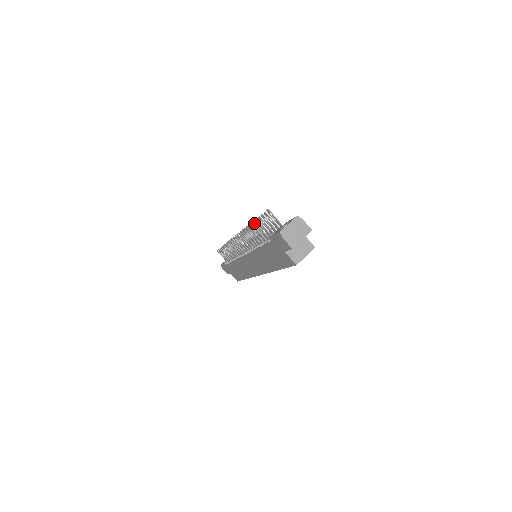
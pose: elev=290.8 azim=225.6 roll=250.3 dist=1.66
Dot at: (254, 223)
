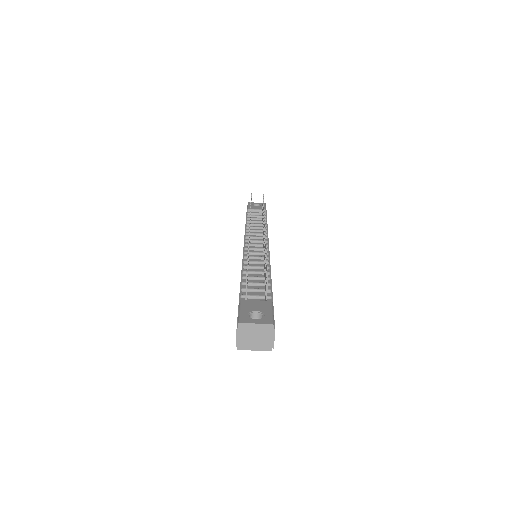
Dot at: (247, 266)
